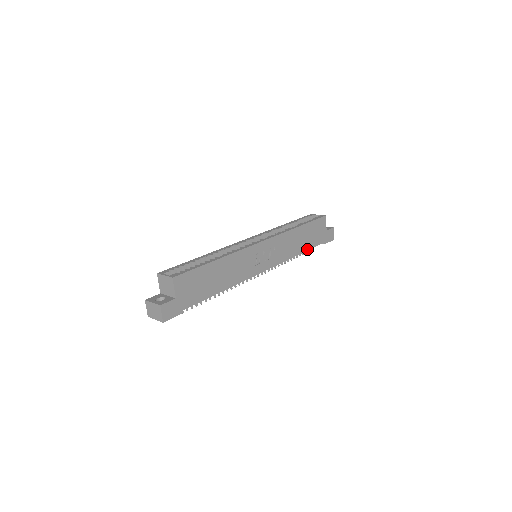
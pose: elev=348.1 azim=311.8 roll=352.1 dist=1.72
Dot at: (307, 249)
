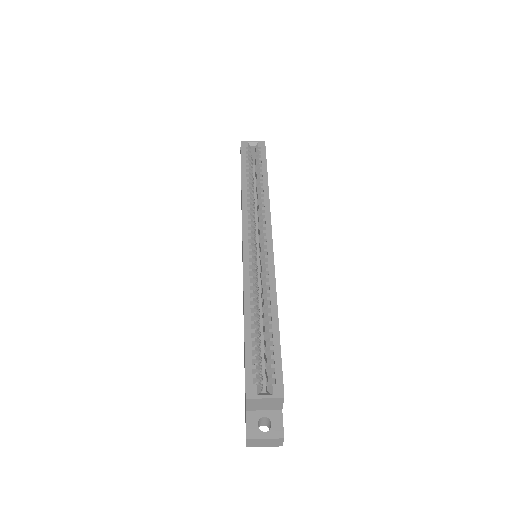
Dot at: occluded
